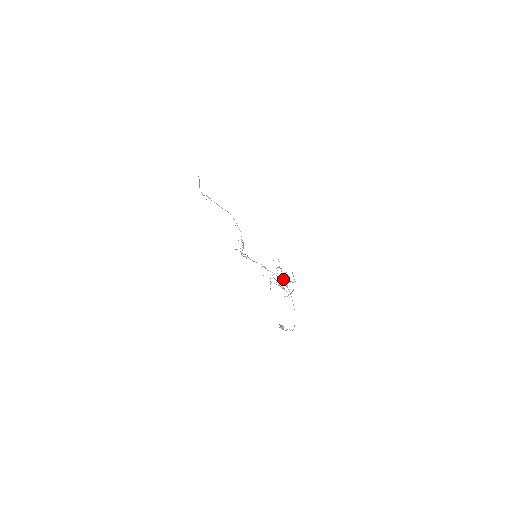
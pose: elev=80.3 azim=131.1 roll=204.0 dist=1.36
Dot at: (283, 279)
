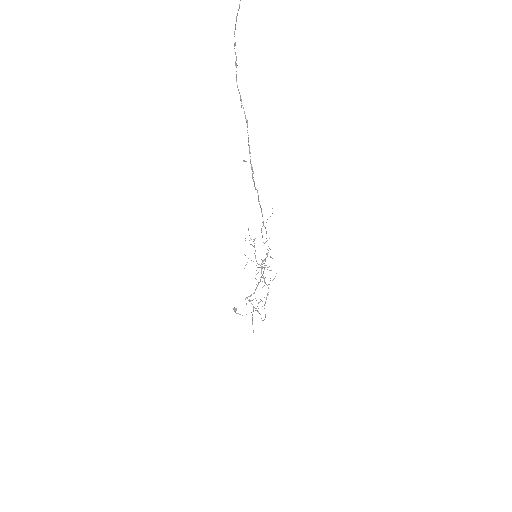
Dot at: (265, 283)
